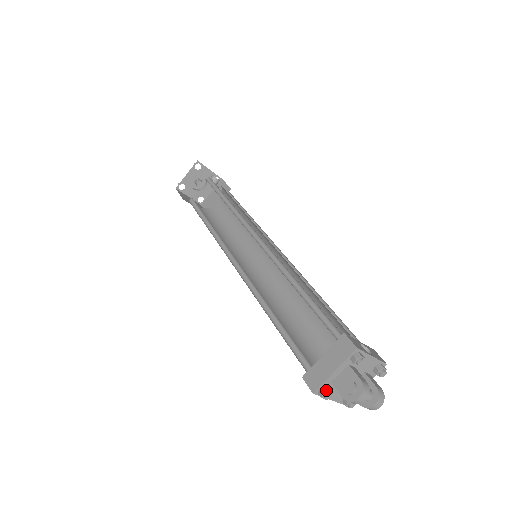
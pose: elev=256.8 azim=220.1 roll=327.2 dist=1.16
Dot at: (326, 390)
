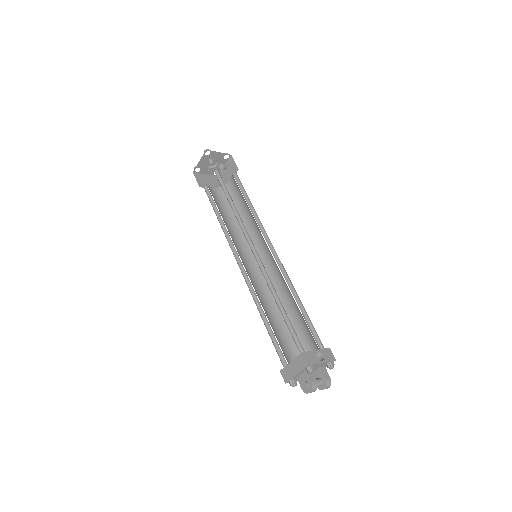
Dot at: (293, 383)
